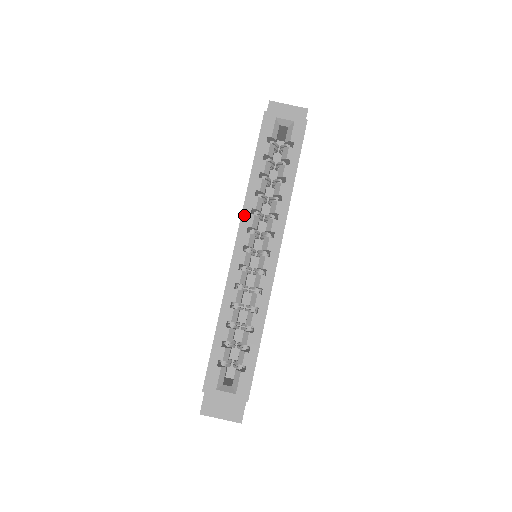
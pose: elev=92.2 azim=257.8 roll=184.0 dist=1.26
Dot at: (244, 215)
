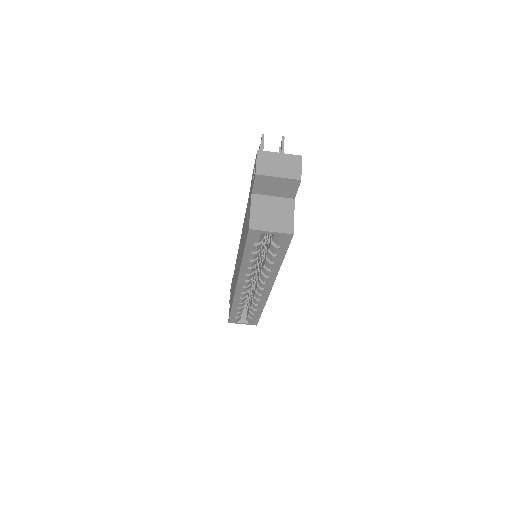
Dot at: (241, 276)
